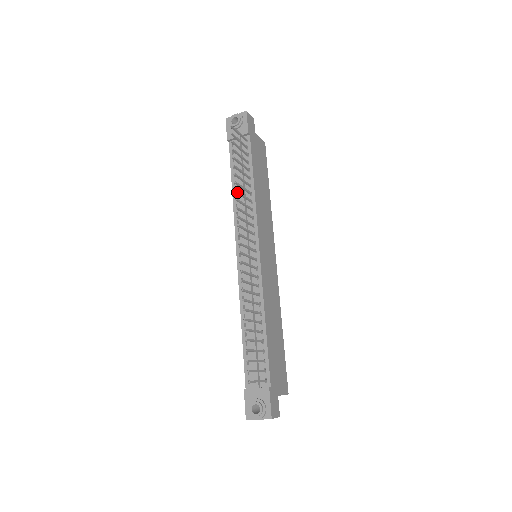
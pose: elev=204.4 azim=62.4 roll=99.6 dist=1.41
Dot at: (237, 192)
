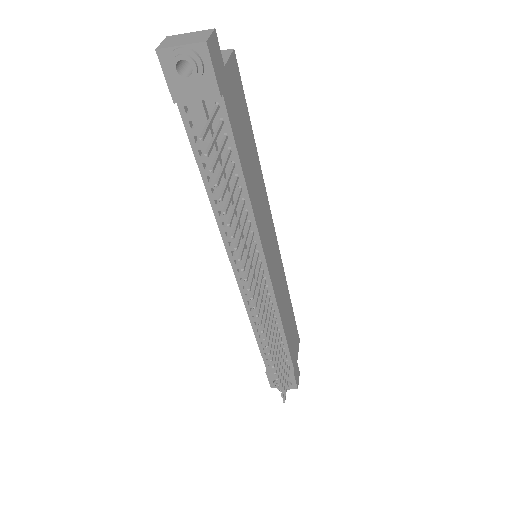
Dot at: (237, 246)
